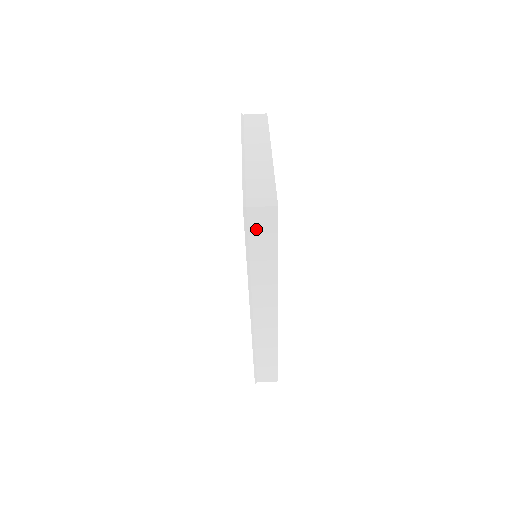
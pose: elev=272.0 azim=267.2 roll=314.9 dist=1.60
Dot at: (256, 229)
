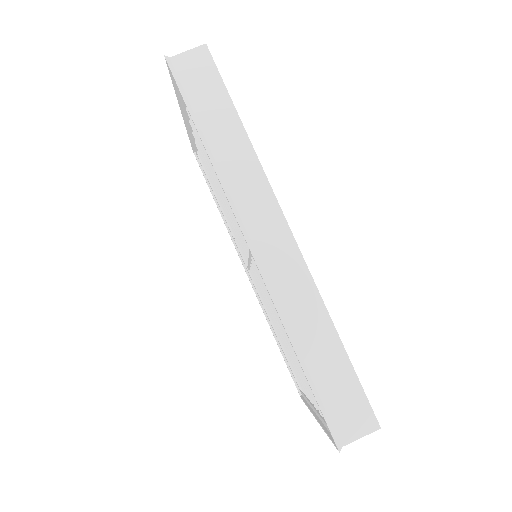
Dot at: (193, 85)
